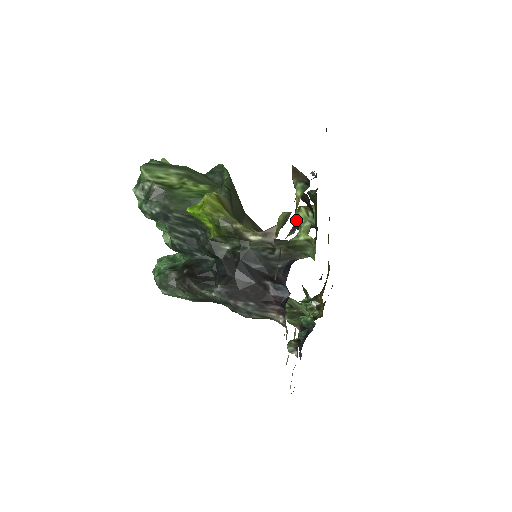
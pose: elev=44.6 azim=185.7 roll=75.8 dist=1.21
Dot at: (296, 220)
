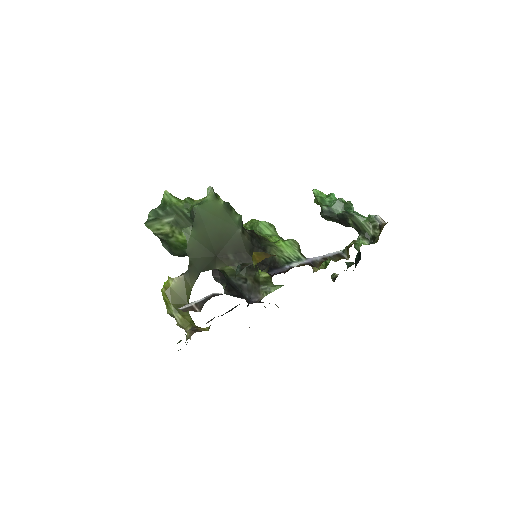
Dot at: occluded
